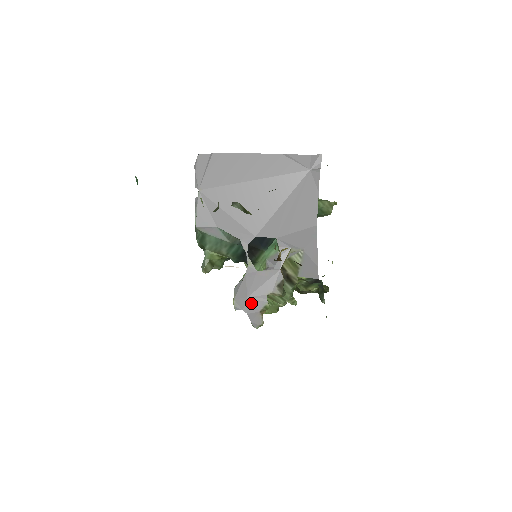
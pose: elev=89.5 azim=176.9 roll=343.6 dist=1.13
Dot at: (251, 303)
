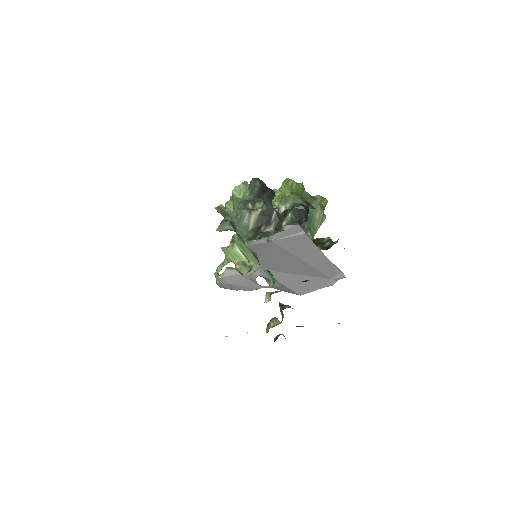
Dot at: (229, 286)
